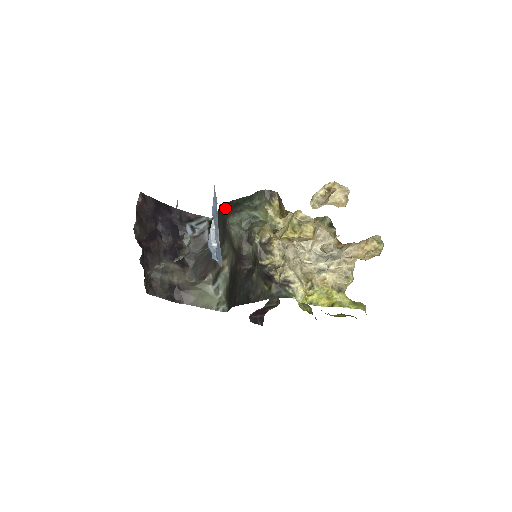
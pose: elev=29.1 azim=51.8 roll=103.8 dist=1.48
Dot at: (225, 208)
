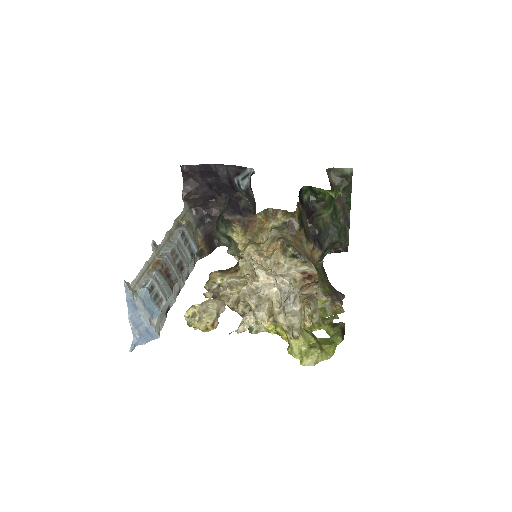
Dot at: (230, 197)
